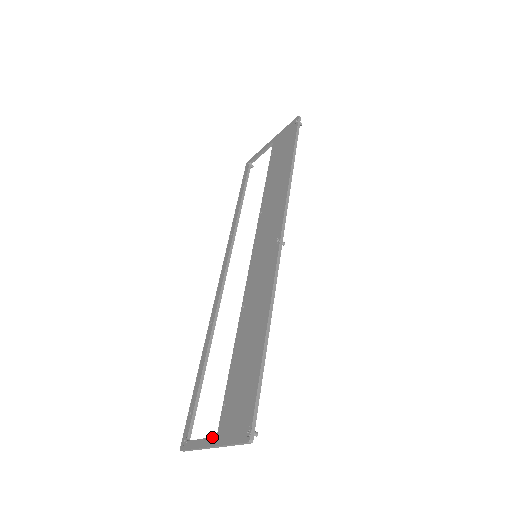
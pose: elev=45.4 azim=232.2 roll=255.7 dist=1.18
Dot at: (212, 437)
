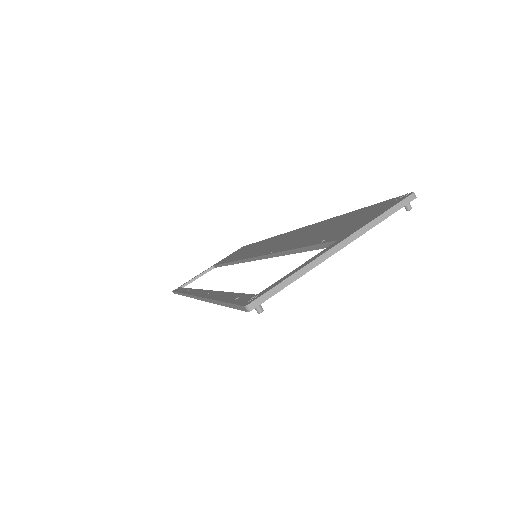
Dot at: occluded
